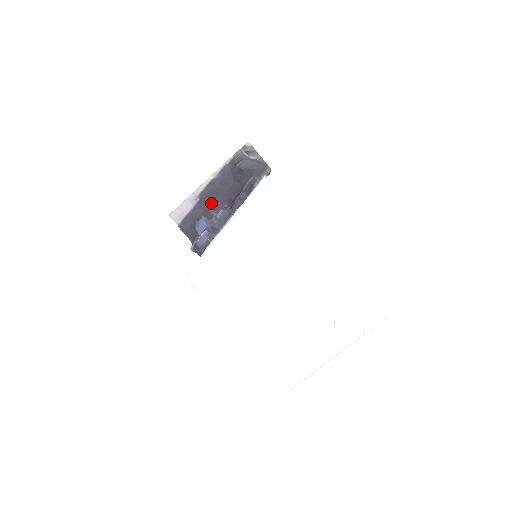
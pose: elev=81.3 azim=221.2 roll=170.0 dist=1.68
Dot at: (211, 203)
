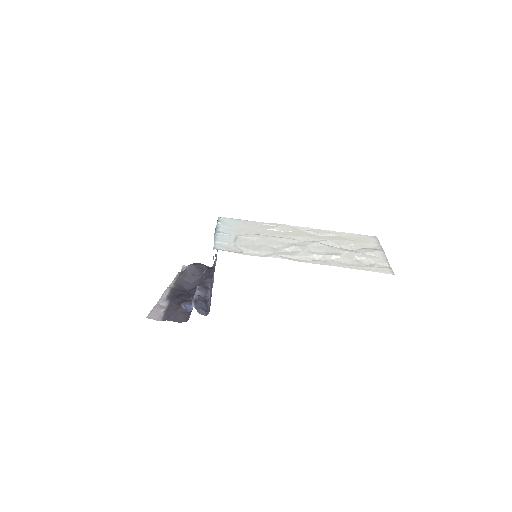
Dot at: (183, 296)
